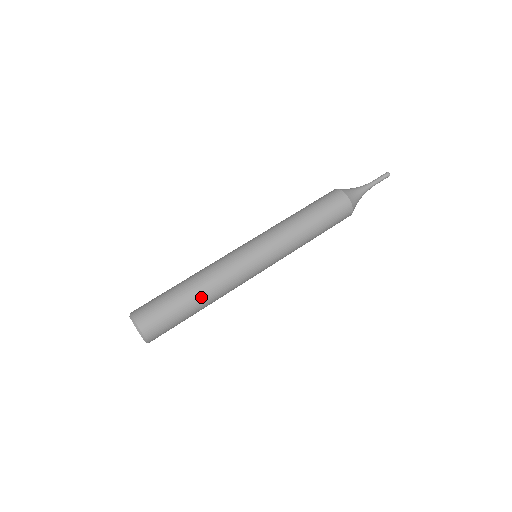
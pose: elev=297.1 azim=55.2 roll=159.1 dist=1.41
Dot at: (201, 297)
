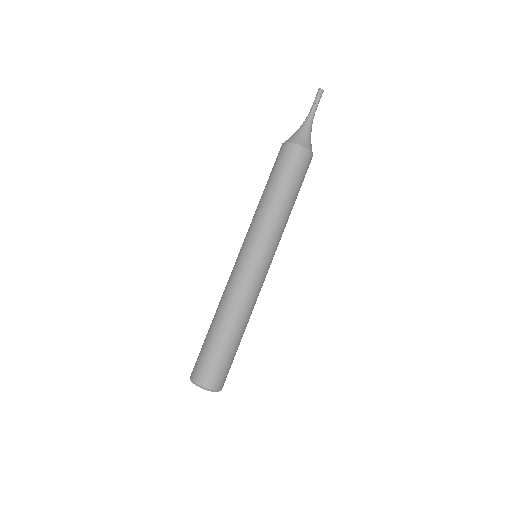
Dot at: (227, 324)
